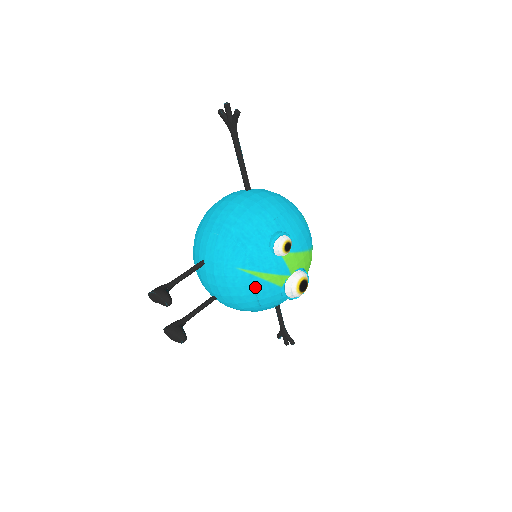
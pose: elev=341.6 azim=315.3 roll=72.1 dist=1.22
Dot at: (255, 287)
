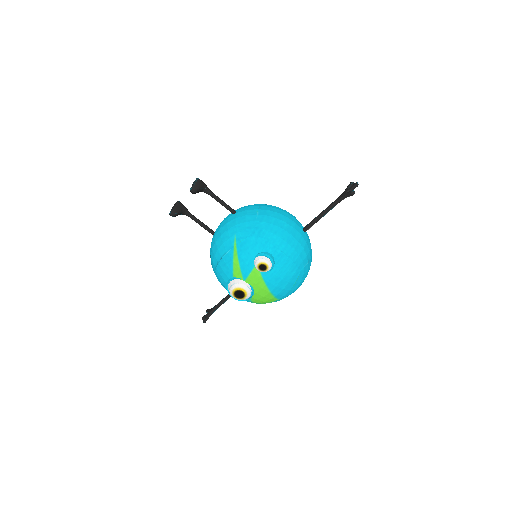
Dot at: (226, 255)
